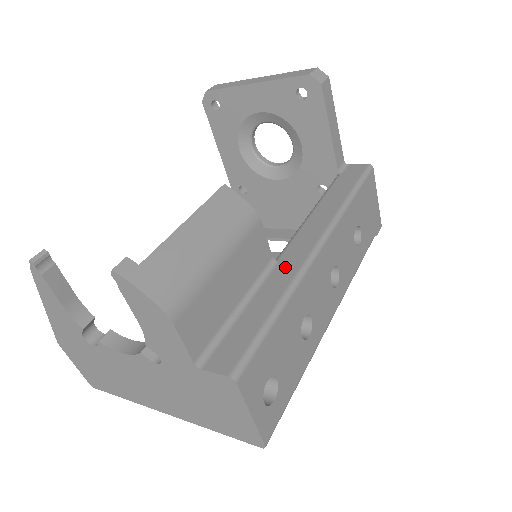
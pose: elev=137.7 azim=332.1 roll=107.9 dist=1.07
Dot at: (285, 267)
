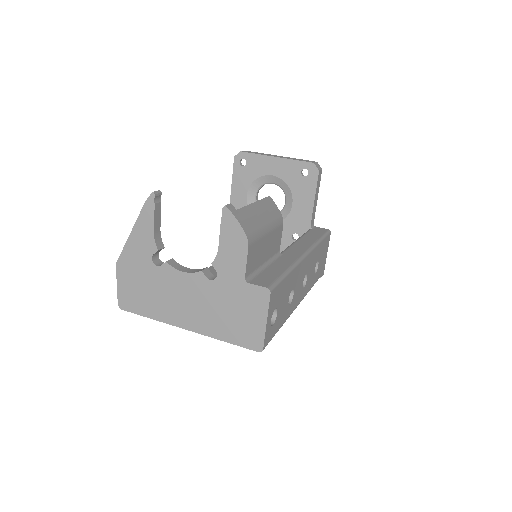
Dot at: (288, 257)
